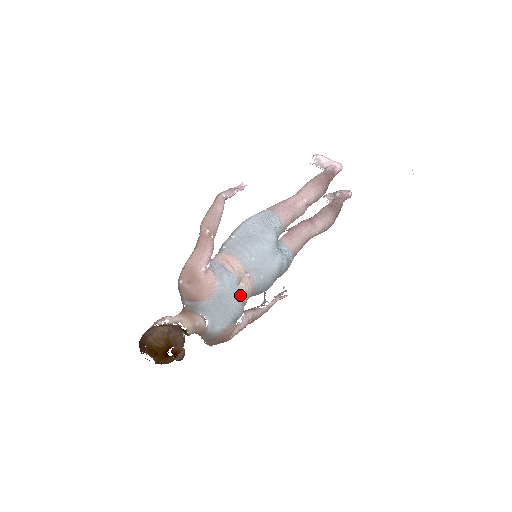
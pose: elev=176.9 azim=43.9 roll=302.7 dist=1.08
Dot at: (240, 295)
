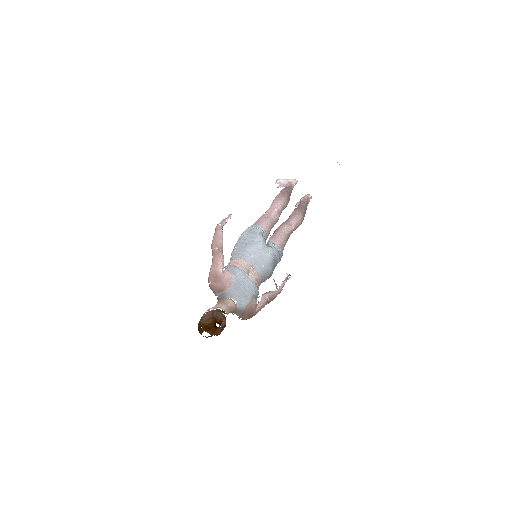
Dot at: (251, 280)
